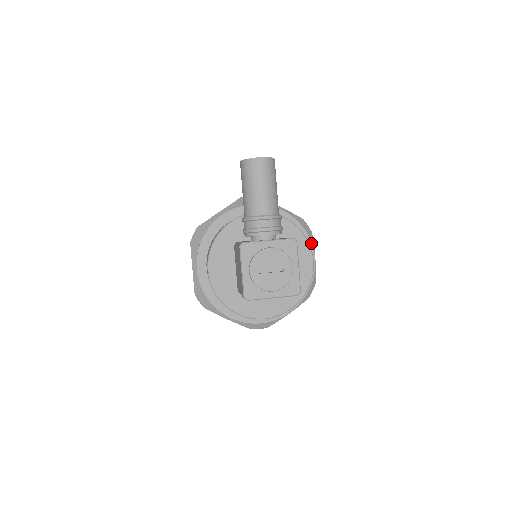
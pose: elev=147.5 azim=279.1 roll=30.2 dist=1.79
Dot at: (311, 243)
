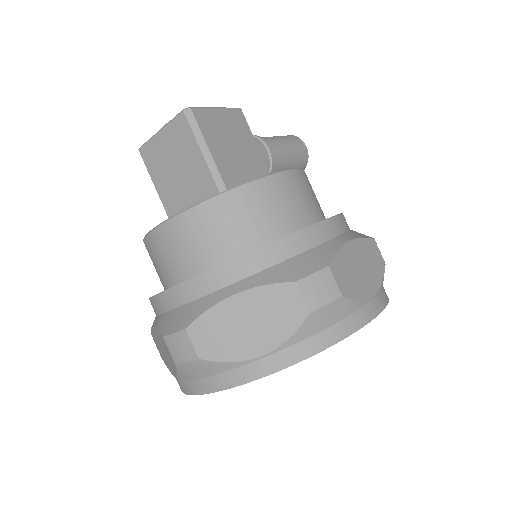
Dot at: (340, 214)
